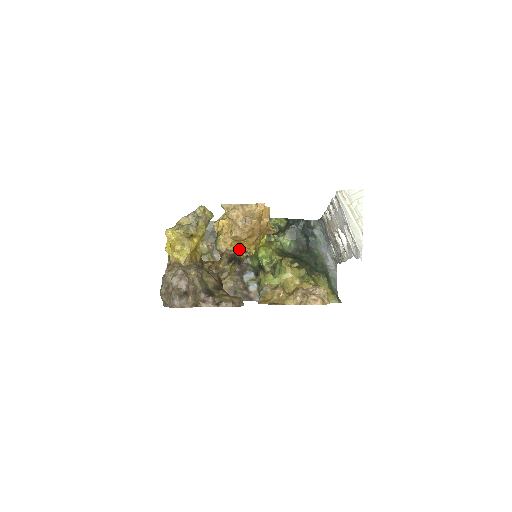
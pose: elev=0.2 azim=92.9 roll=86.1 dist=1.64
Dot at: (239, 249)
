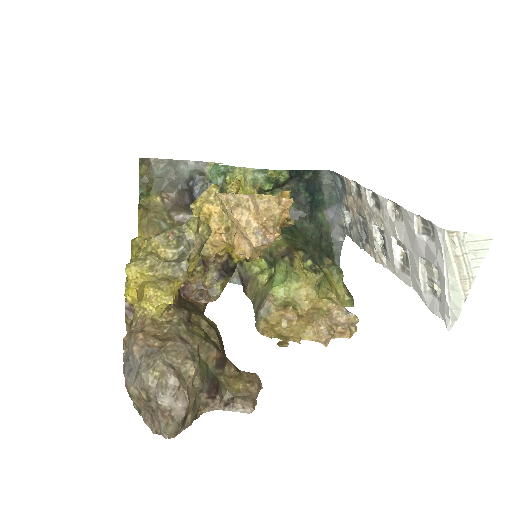
Dot at: (235, 254)
